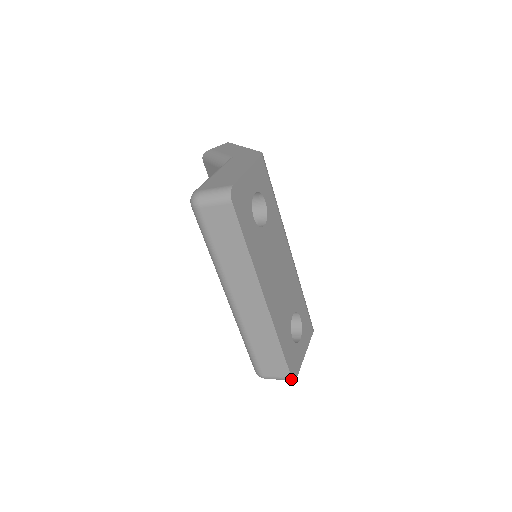
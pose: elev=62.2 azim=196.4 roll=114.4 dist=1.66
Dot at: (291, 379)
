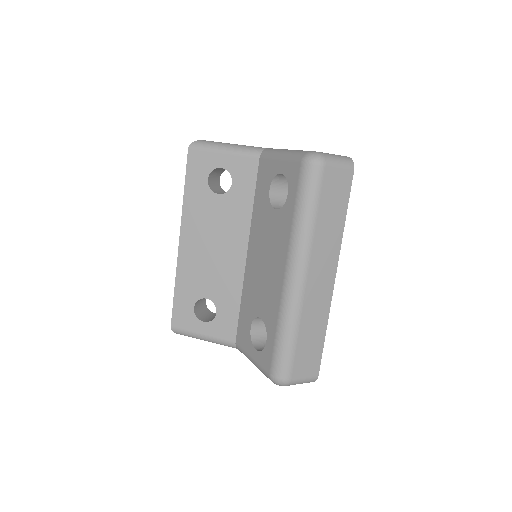
Dot at: (316, 378)
